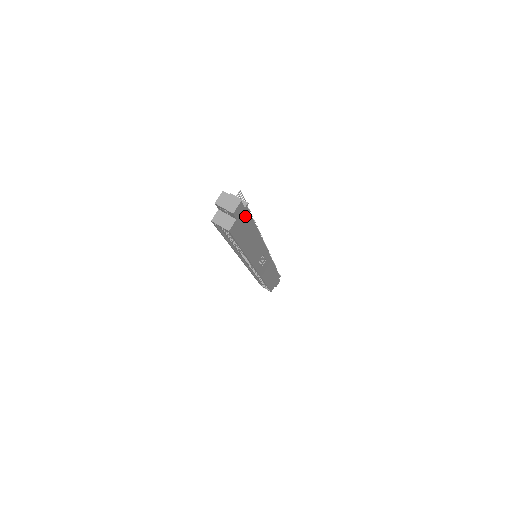
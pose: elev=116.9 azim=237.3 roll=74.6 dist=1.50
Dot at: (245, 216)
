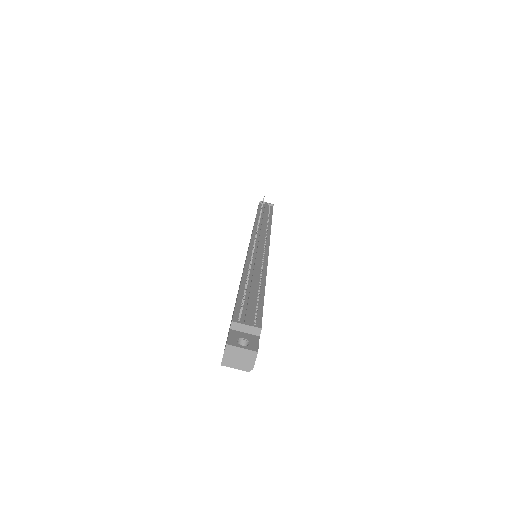
Dot at: occluded
